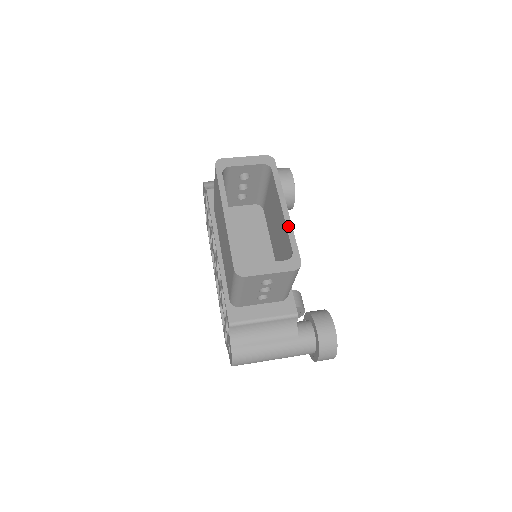
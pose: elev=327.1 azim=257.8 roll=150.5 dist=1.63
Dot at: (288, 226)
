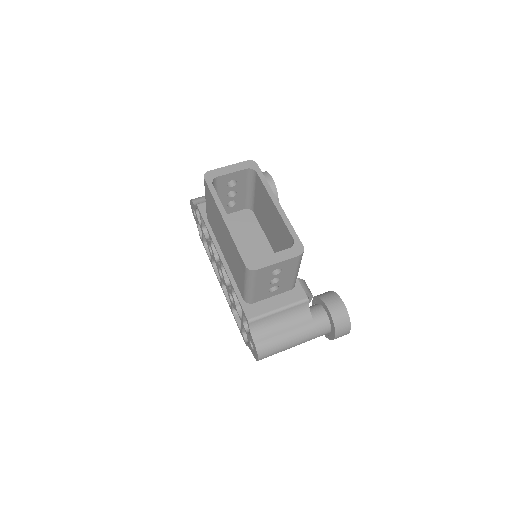
Dot at: (284, 218)
